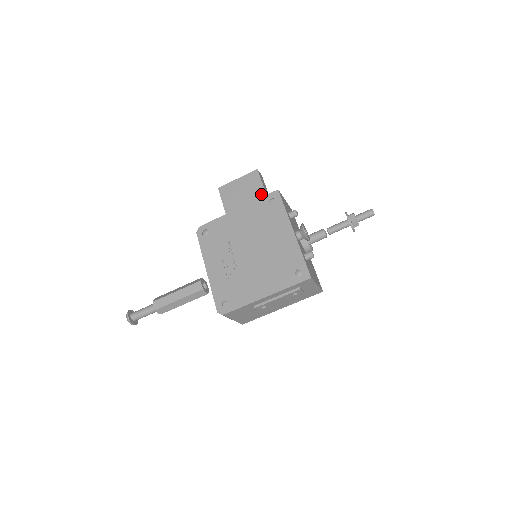
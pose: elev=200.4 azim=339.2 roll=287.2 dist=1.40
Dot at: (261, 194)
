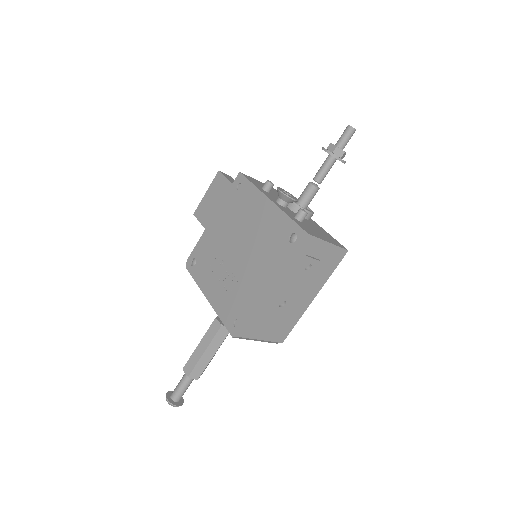
Dot at: occluded
